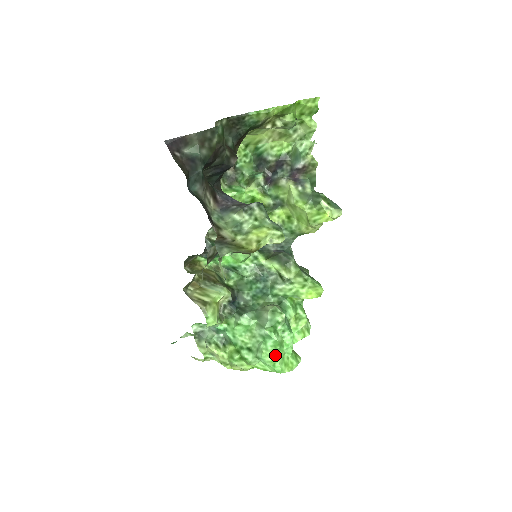
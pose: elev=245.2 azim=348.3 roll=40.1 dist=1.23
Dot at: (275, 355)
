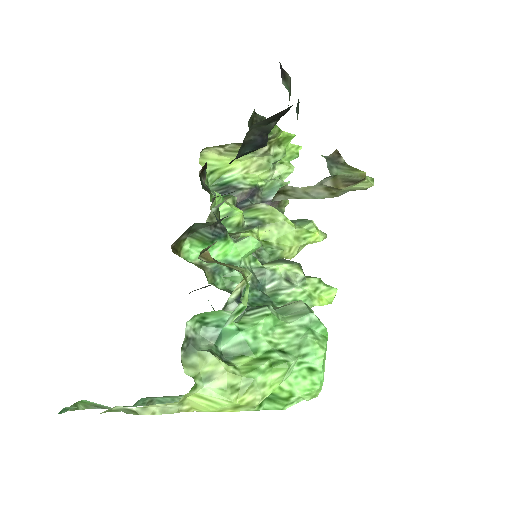
Dot at: (326, 349)
